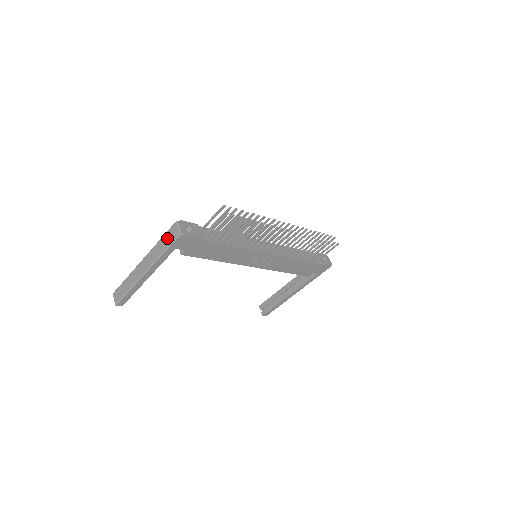
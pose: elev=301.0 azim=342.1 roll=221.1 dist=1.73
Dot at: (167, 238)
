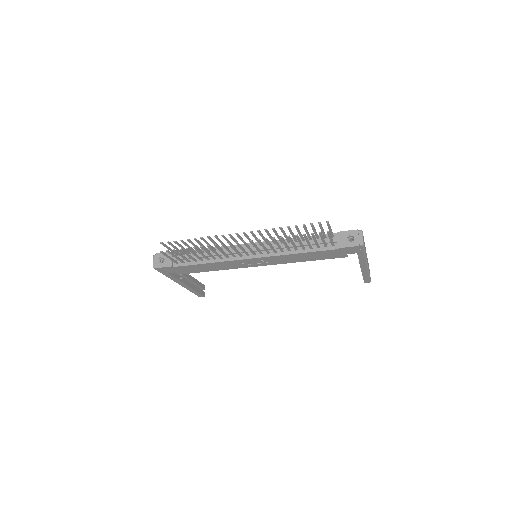
Dot at: occluded
